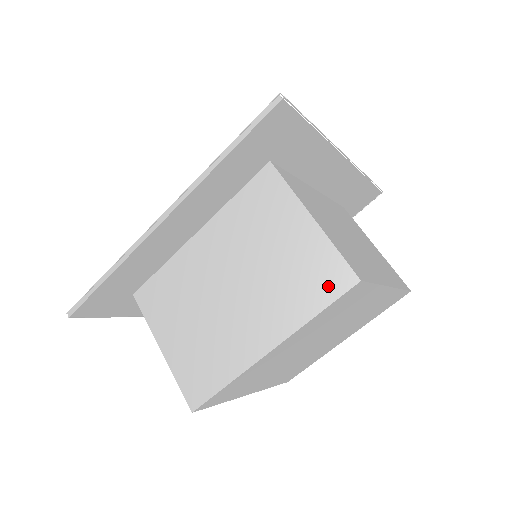
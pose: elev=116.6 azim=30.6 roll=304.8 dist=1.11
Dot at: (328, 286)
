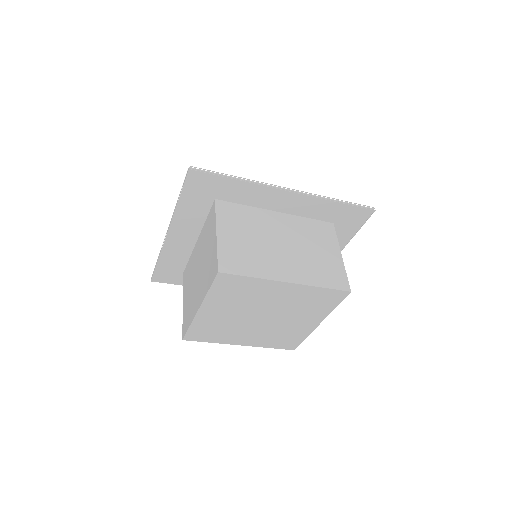
Dot at: (212, 274)
